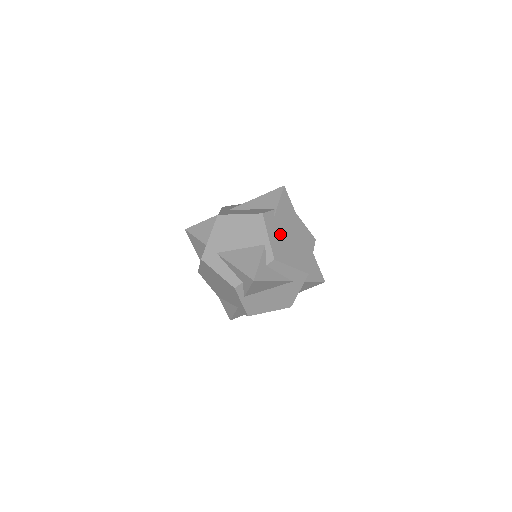
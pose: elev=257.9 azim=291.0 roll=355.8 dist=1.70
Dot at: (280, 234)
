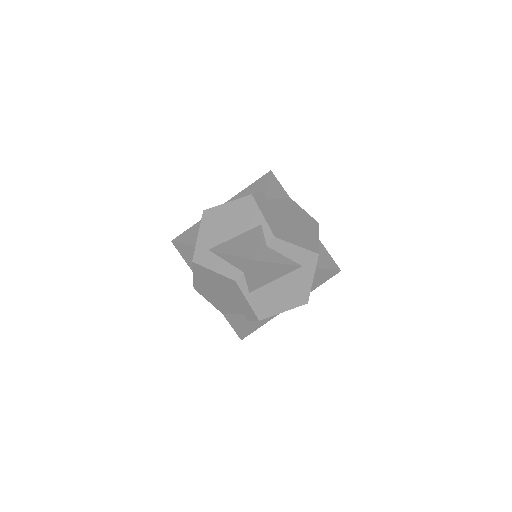
Dot at: (276, 214)
